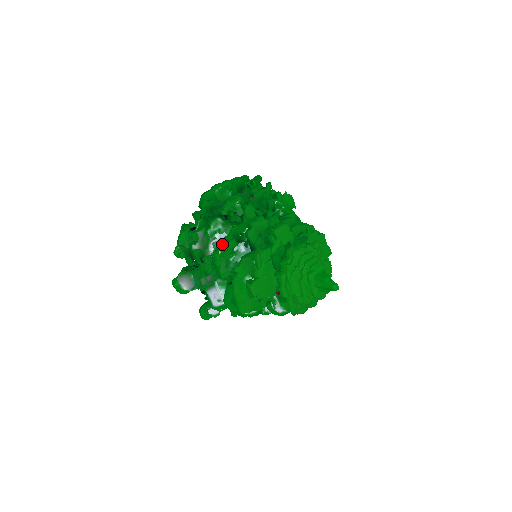
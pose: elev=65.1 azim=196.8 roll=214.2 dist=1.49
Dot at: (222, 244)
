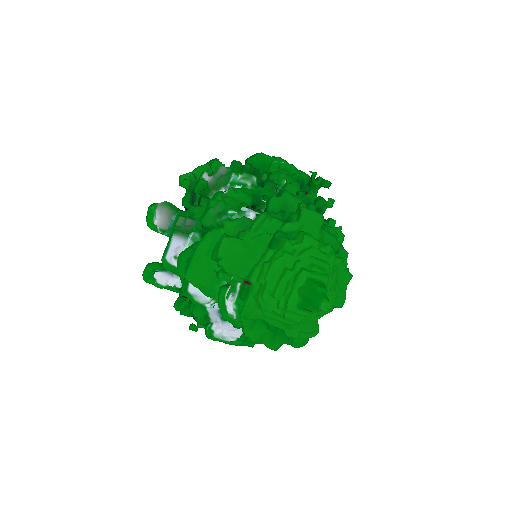
Dot at: (236, 189)
